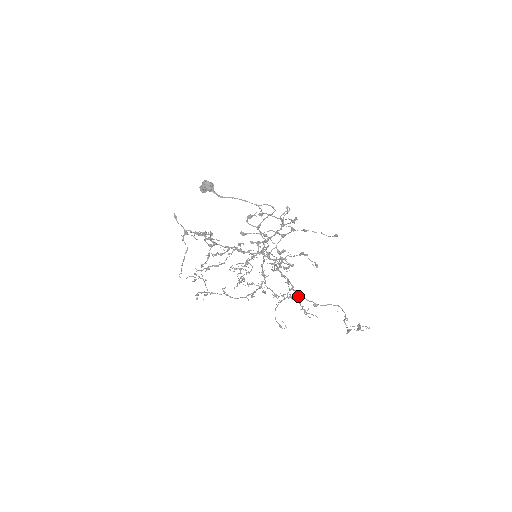
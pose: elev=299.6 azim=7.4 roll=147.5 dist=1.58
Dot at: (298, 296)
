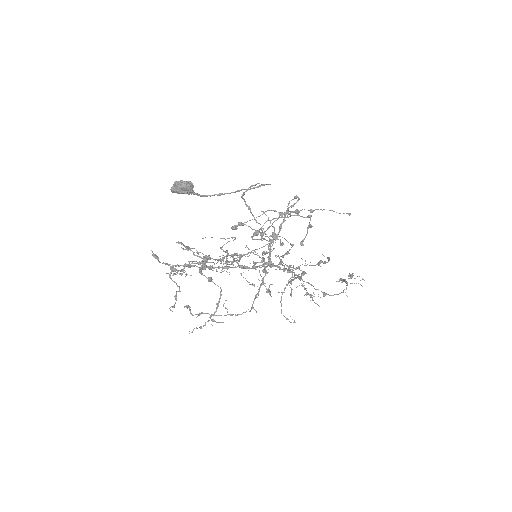
Dot at: (302, 280)
